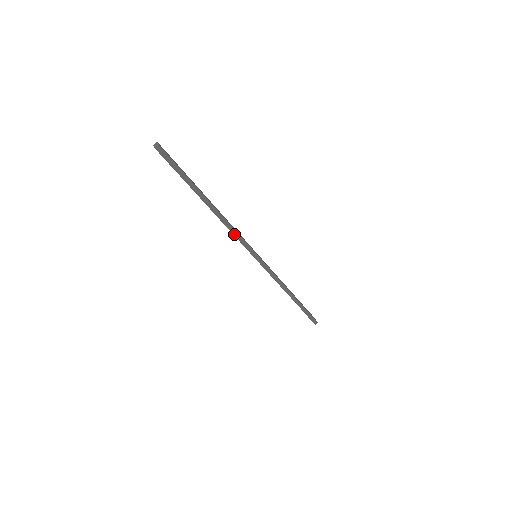
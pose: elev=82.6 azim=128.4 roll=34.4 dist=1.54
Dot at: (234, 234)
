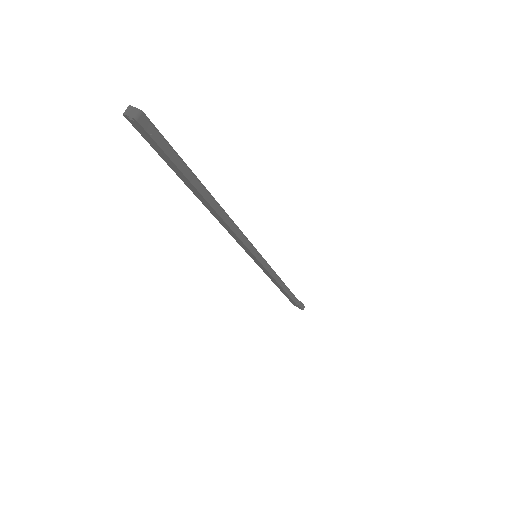
Dot at: (238, 236)
